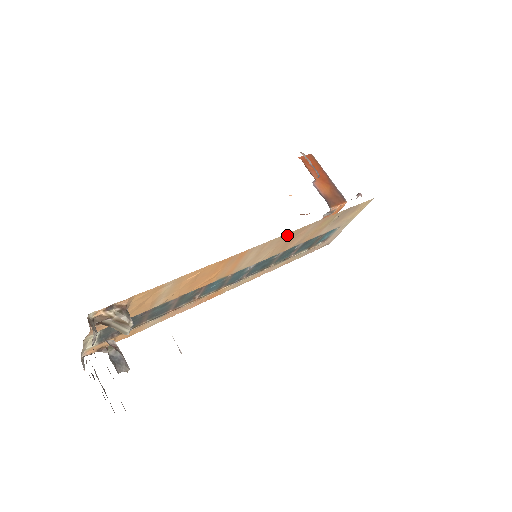
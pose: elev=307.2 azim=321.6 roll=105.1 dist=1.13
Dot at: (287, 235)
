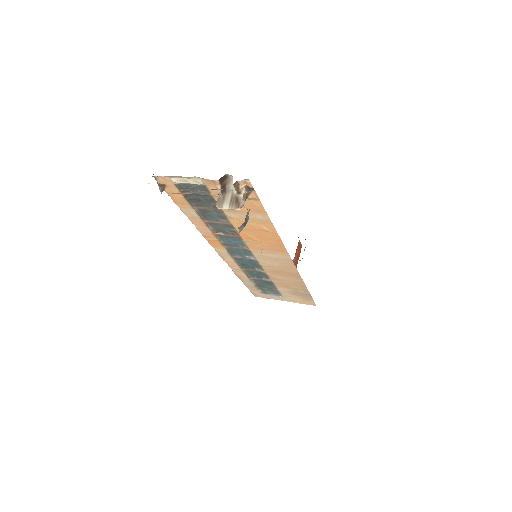
Dot at: (294, 270)
